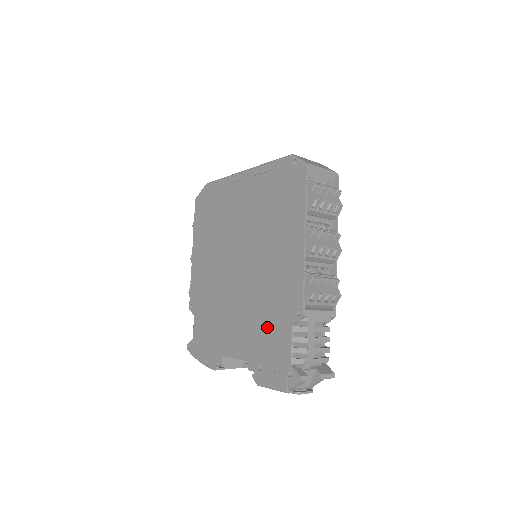
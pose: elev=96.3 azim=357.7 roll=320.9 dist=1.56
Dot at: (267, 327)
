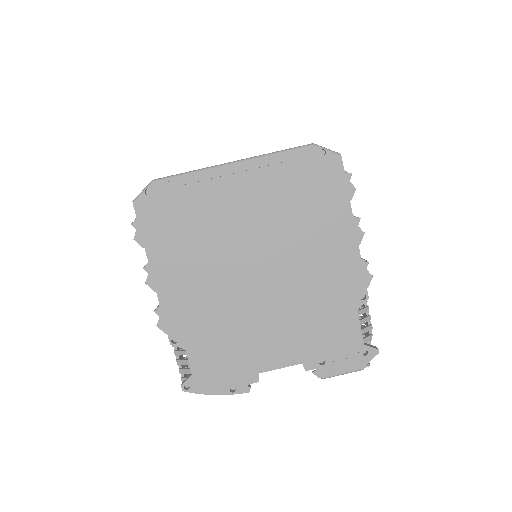
Dot at: (324, 322)
